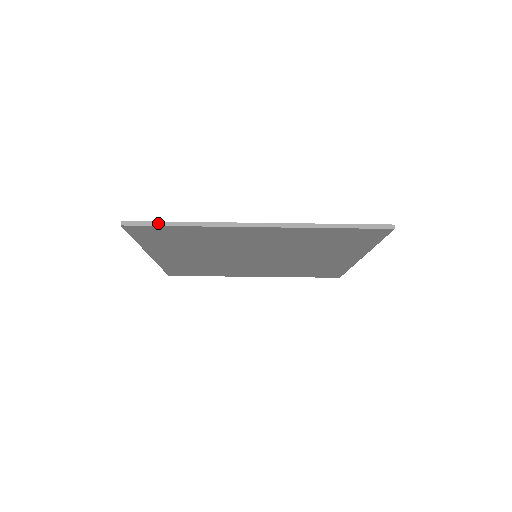
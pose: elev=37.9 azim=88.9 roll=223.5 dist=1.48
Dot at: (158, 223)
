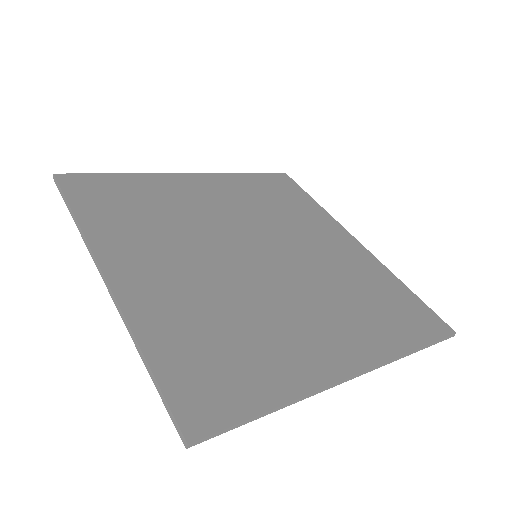
Dot at: (243, 423)
